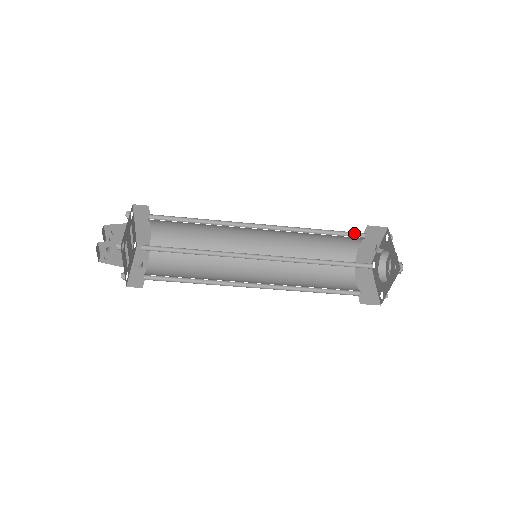
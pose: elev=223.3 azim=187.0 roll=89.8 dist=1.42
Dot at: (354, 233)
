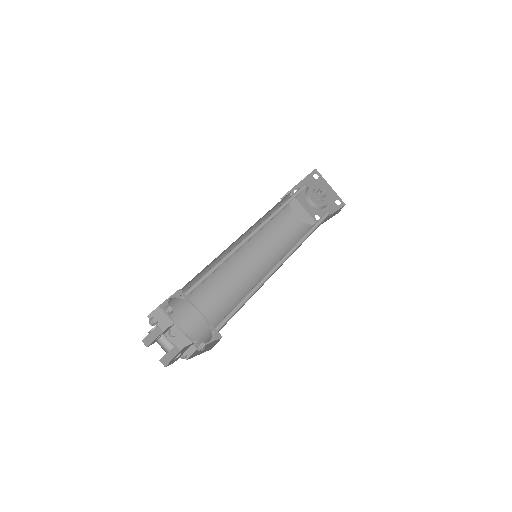
Dot at: (300, 188)
